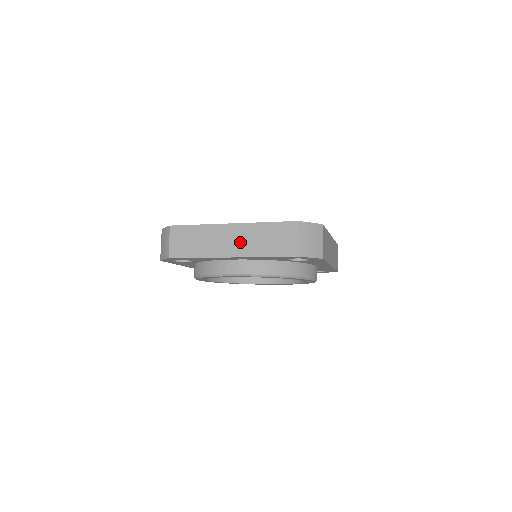
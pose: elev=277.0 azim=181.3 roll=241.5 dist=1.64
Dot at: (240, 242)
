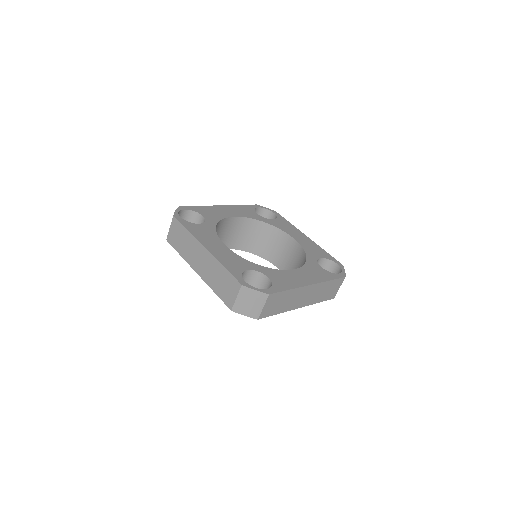
Dot at: (310, 297)
